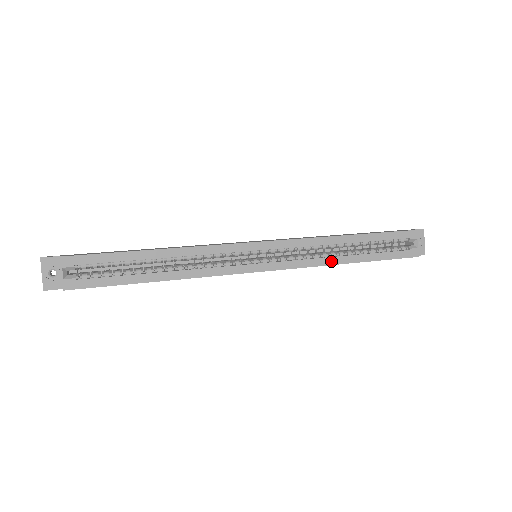
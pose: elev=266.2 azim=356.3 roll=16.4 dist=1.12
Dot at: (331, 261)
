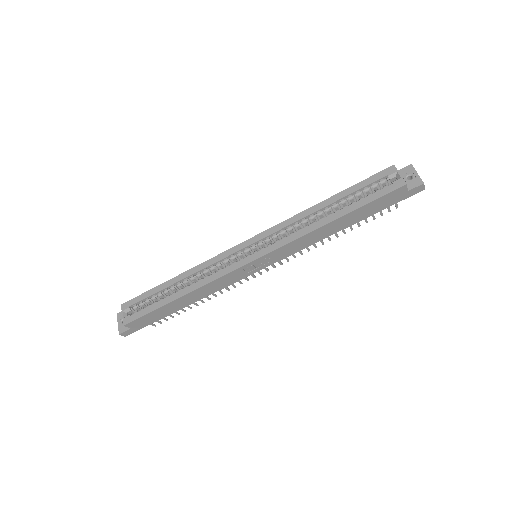
Dot at: (313, 227)
